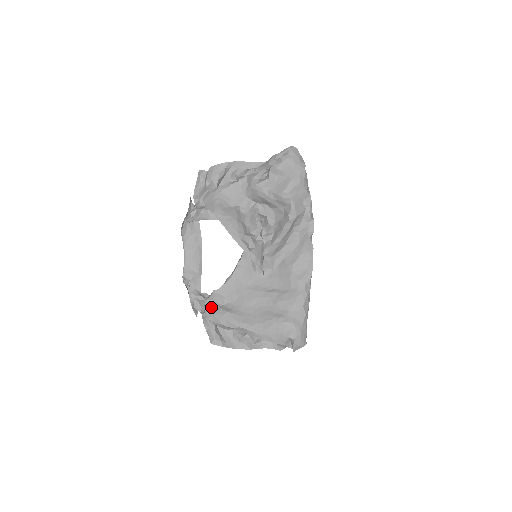
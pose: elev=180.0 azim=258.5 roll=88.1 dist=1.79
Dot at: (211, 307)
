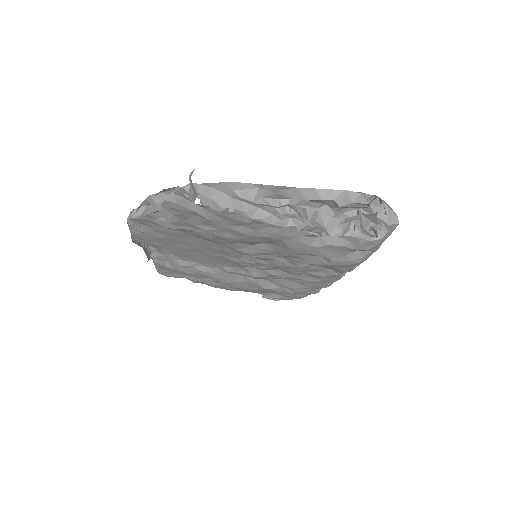
Dot at: occluded
